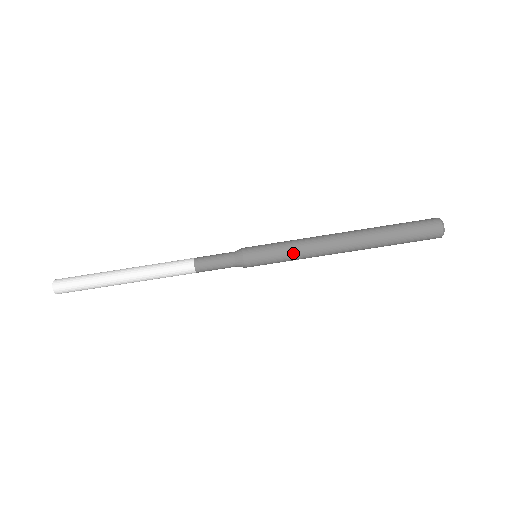
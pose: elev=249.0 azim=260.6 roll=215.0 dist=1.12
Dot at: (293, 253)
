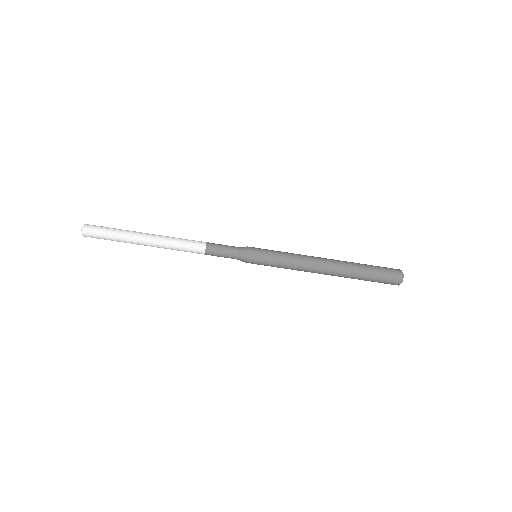
Dot at: (287, 260)
